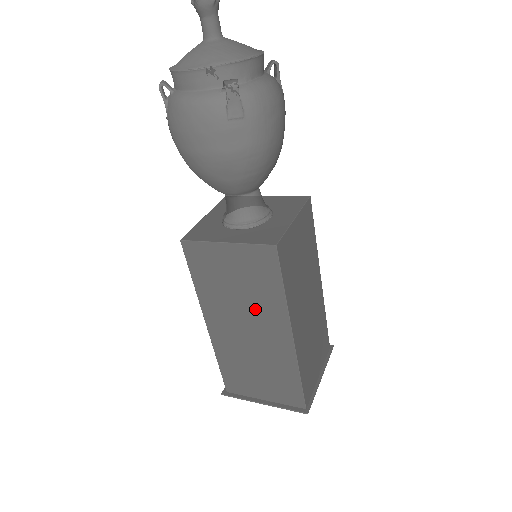
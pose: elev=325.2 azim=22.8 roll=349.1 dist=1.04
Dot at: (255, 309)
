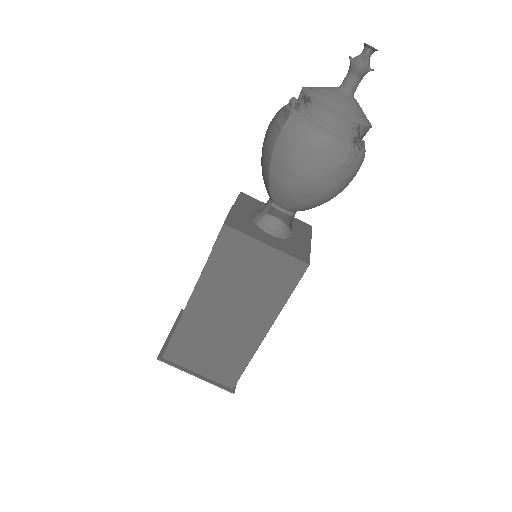
Dot at: (251, 302)
